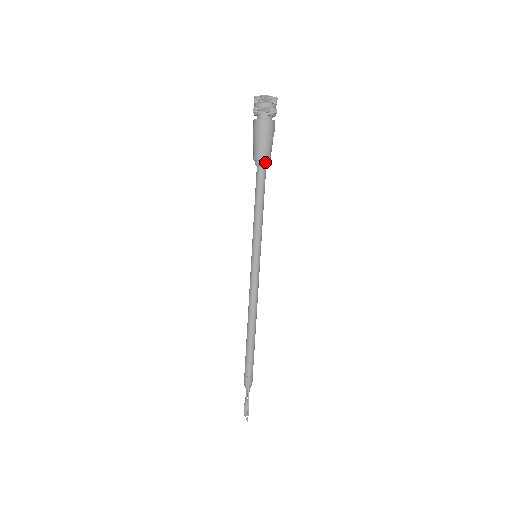
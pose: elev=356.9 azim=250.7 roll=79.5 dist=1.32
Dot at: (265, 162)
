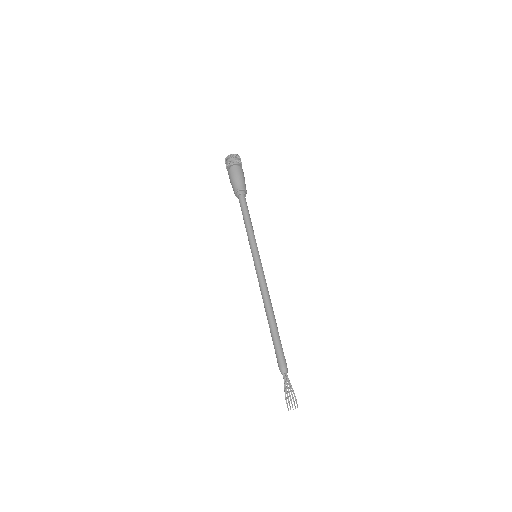
Dot at: (245, 192)
